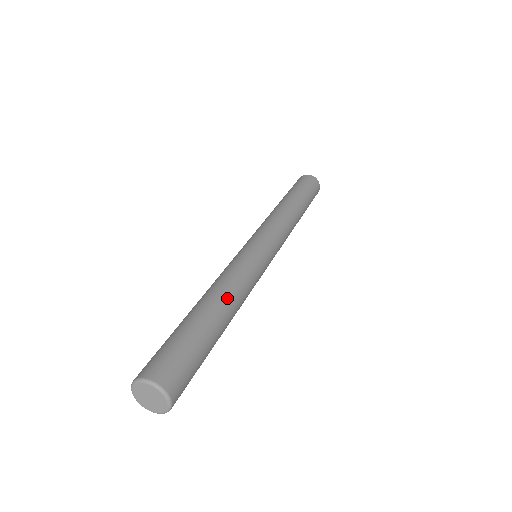
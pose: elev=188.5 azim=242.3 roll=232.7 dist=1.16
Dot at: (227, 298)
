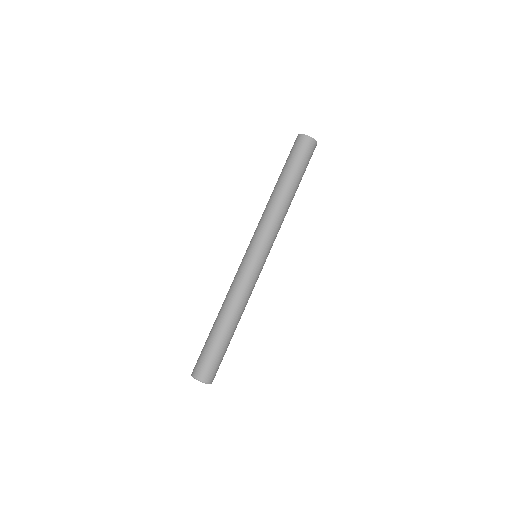
Dot at: (226, 311)
